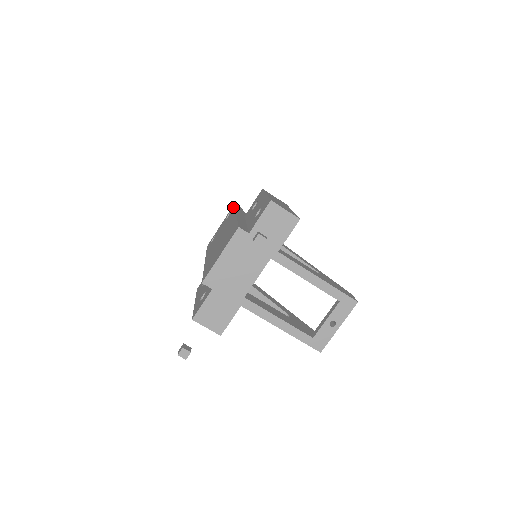
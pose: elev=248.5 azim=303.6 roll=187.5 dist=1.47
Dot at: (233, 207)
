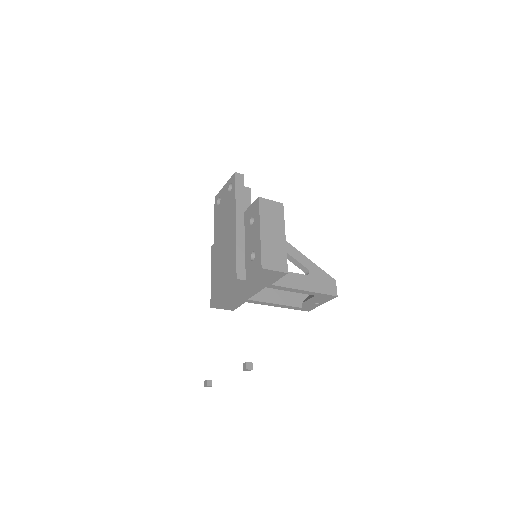
Dot at: (234, 183)
